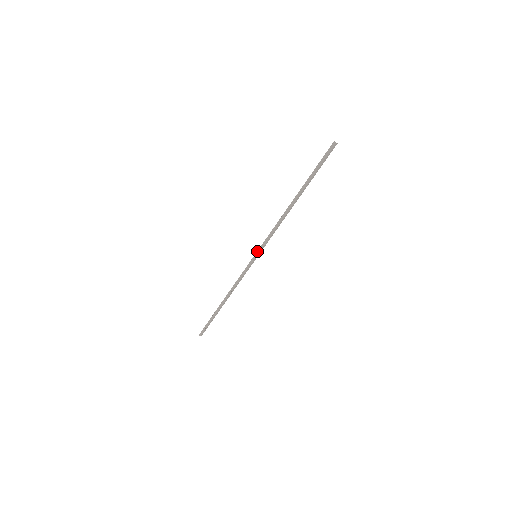
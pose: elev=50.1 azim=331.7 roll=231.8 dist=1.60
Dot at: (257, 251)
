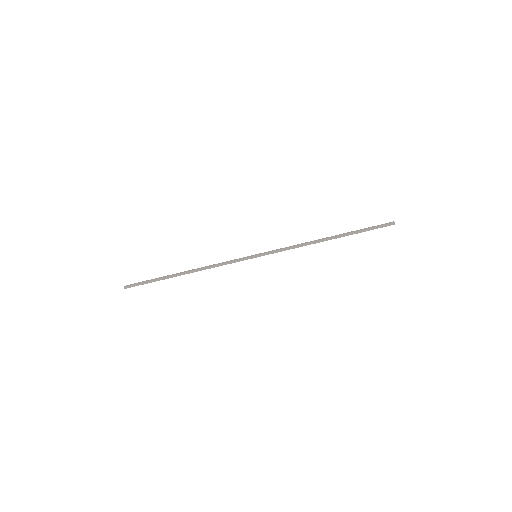
Dot at: (262, 254)
